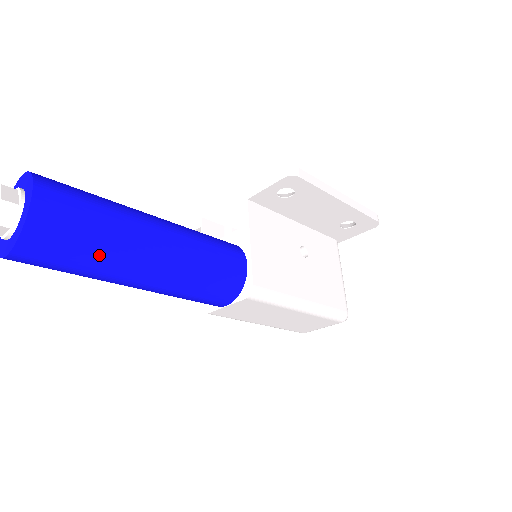
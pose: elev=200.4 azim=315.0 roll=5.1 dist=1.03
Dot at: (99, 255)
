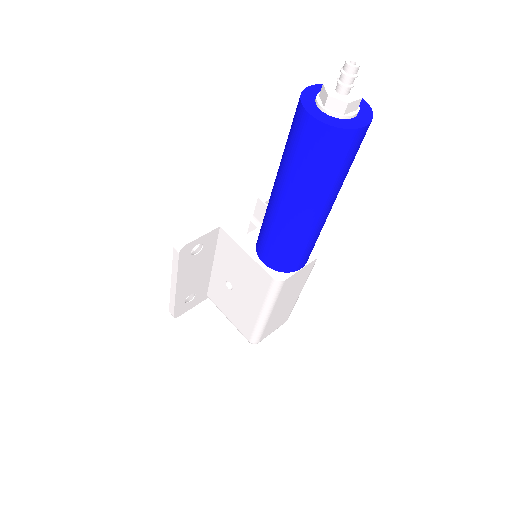
Dot at: occluded
